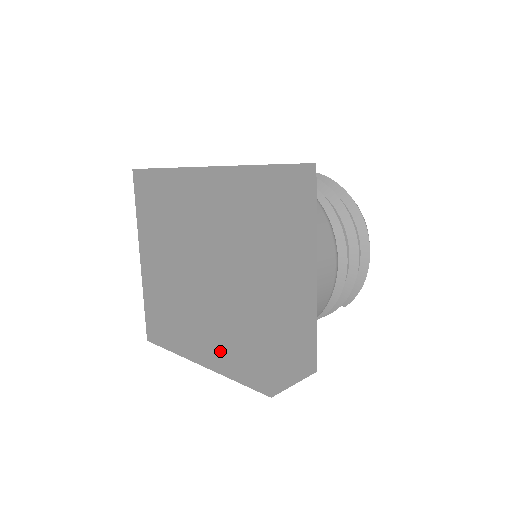
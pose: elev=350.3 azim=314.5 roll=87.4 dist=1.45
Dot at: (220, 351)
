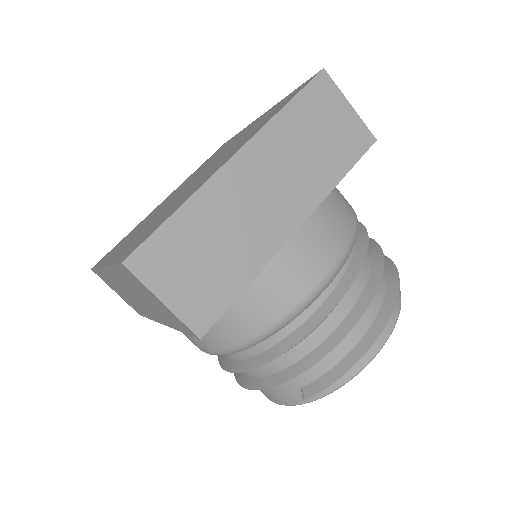
Dot at: (133, 241)
